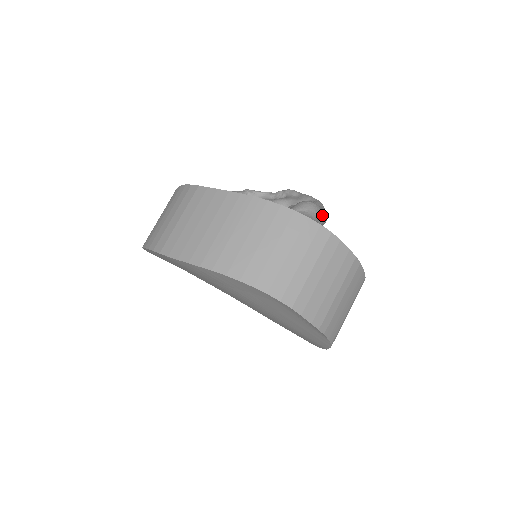
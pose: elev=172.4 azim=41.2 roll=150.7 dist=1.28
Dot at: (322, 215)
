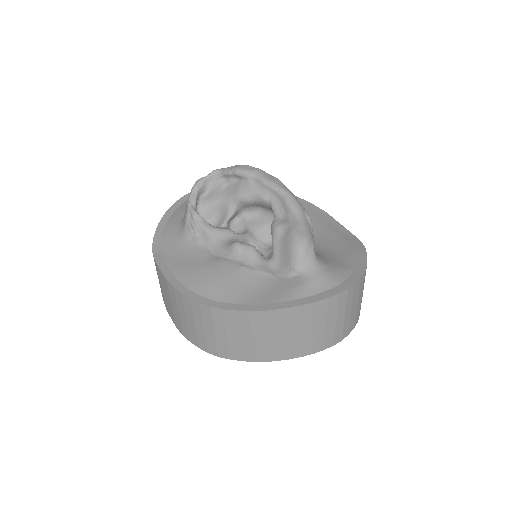
Dot at: (312, 235)
